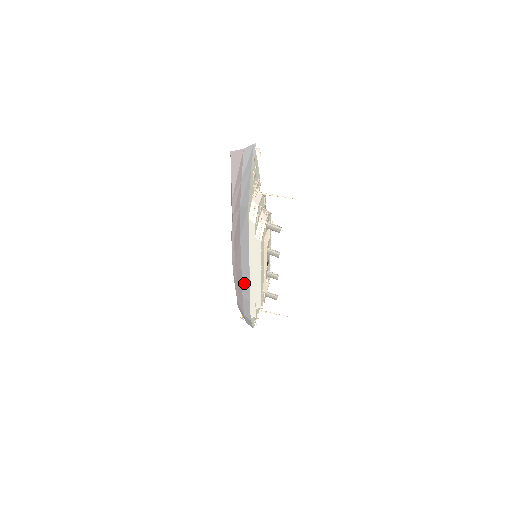
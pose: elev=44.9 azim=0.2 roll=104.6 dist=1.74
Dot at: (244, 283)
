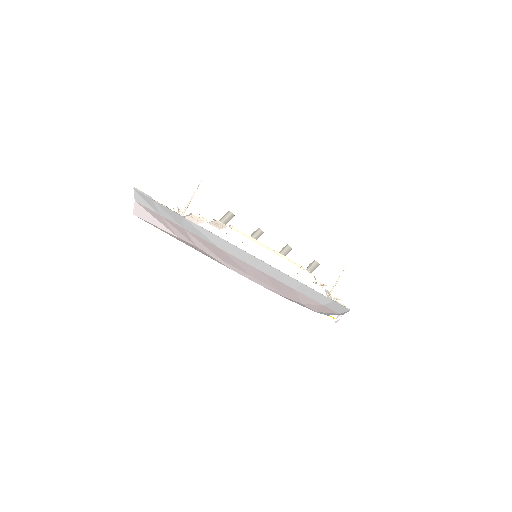
Dot at: (276, 277)
